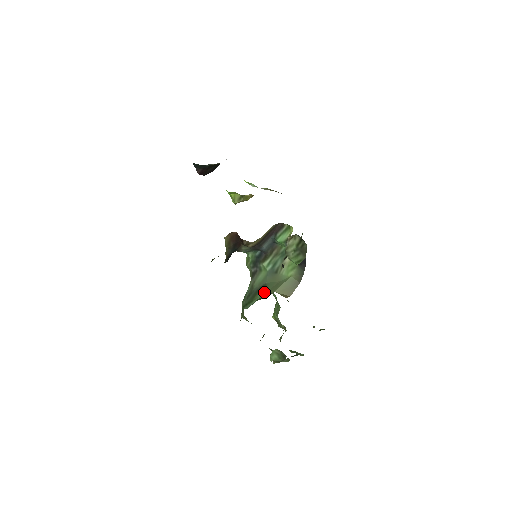
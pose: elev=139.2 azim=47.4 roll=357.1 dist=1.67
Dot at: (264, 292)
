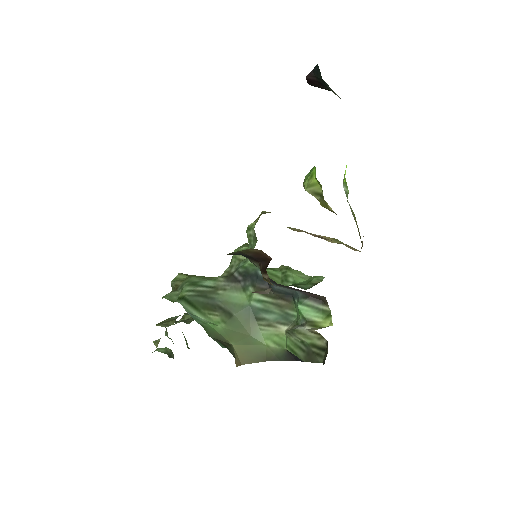
Dot at: (222, 325)
